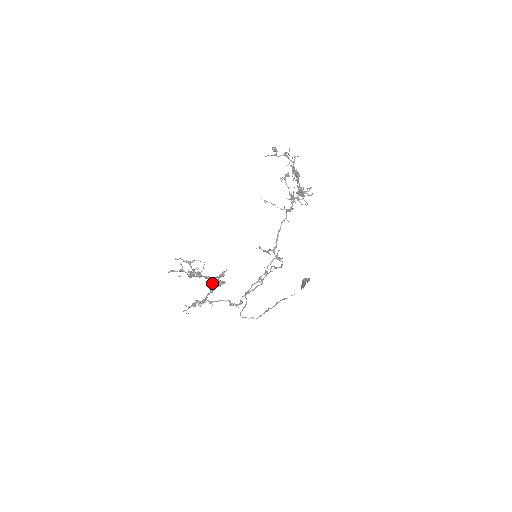
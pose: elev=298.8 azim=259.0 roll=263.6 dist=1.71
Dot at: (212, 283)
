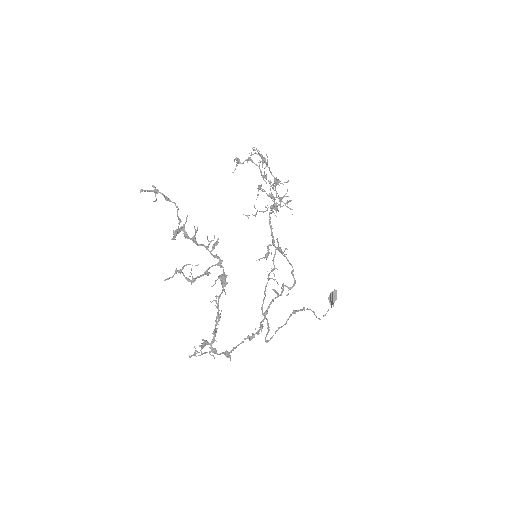
Dot at: occluded
